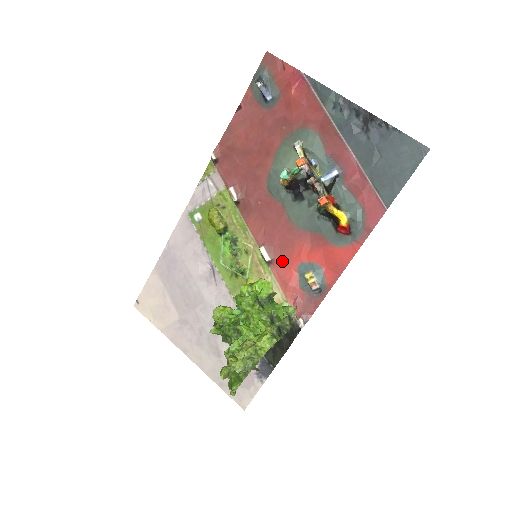
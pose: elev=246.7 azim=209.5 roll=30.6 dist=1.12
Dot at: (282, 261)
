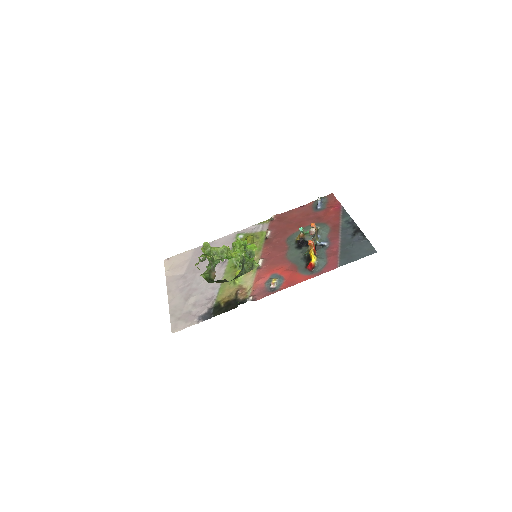
Dot at: (266, 269)
